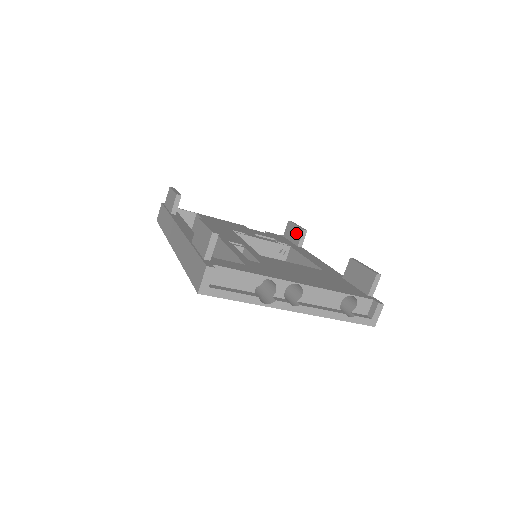
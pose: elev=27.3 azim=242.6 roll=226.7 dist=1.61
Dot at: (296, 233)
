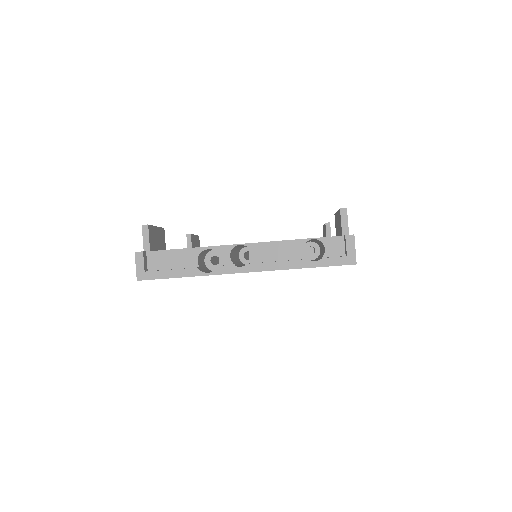
Dot at: occluded
